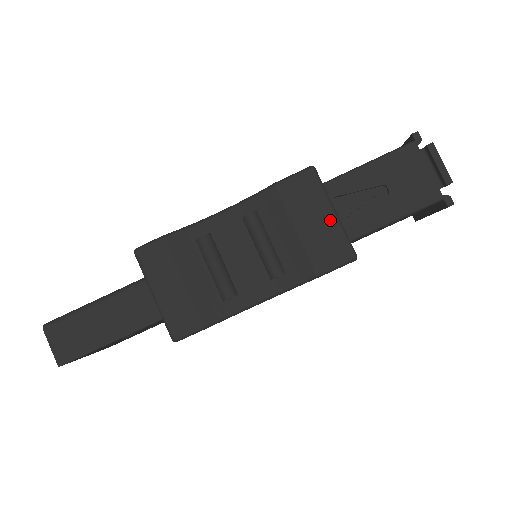
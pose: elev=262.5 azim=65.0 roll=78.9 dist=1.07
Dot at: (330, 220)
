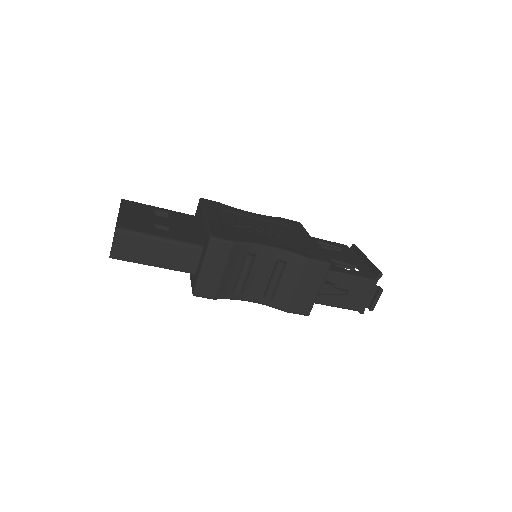
Dot at: (314, 293)
